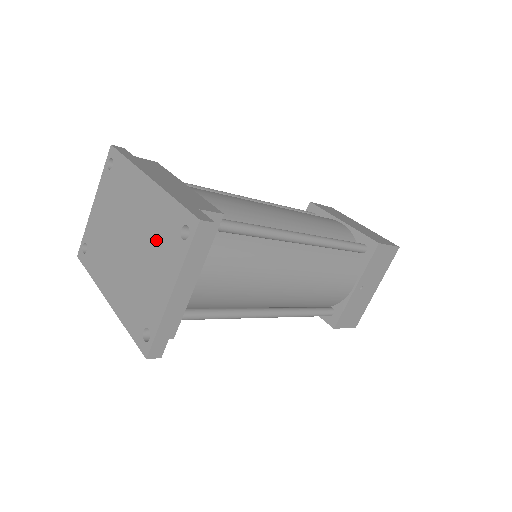
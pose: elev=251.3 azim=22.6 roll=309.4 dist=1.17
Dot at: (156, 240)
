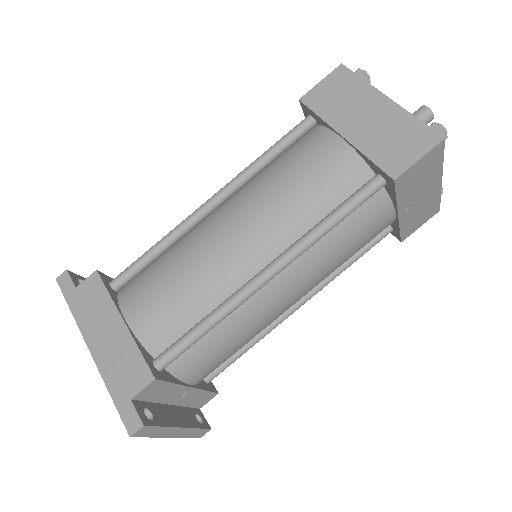
Dot at: occluded
